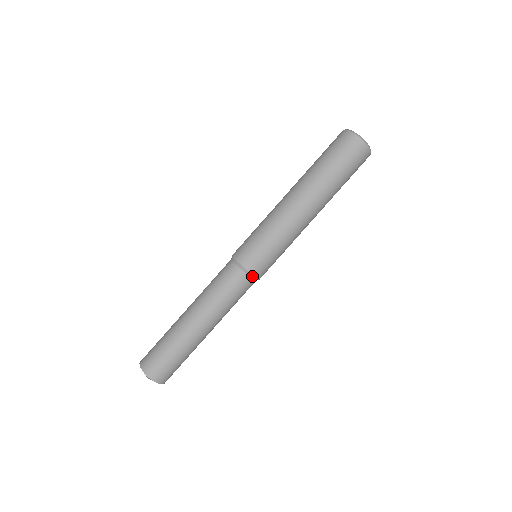
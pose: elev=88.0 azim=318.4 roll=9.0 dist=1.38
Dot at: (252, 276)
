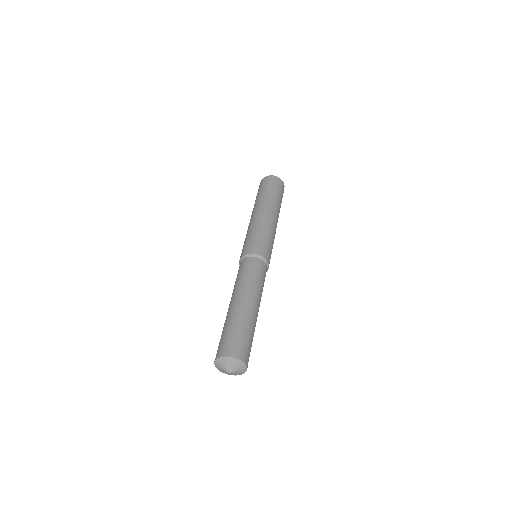
Dot at: (259, 257)
